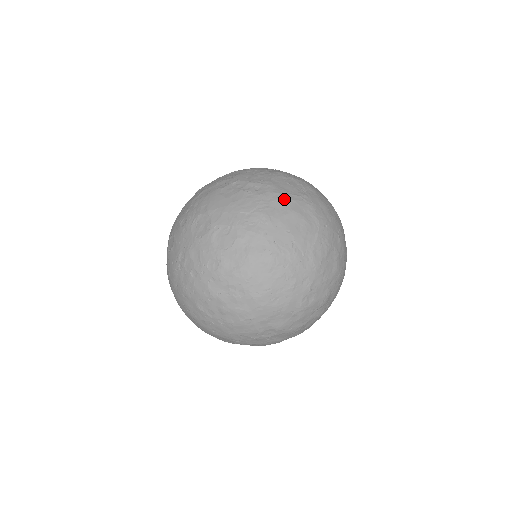
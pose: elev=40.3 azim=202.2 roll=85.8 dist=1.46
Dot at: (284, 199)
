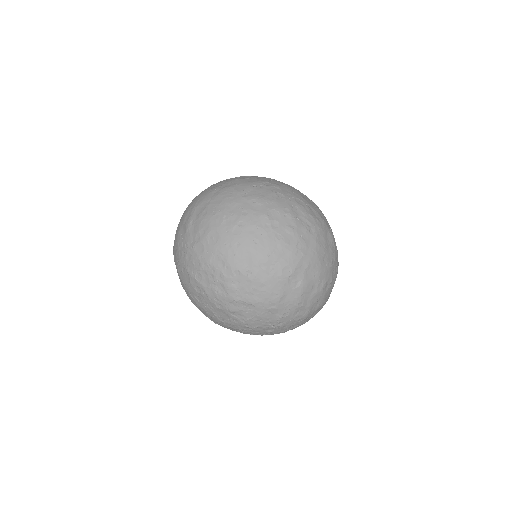
Dot at: occluded
